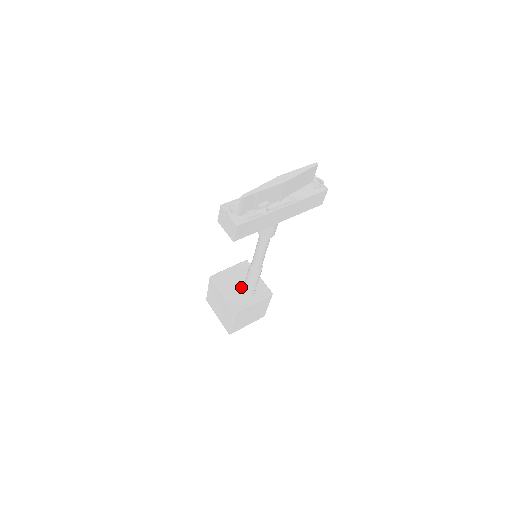
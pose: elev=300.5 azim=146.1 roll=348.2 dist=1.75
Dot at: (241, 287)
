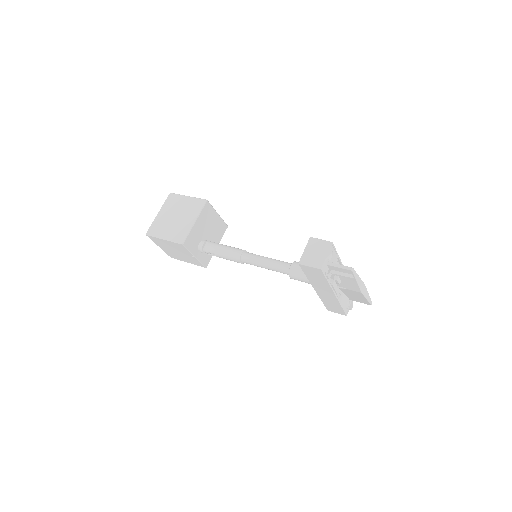
Dot at: (205, 236)
